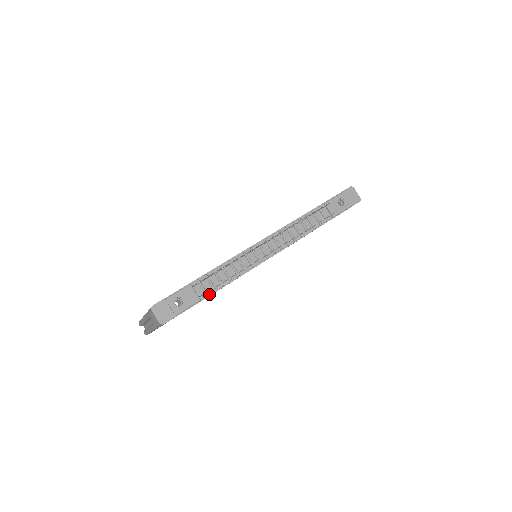
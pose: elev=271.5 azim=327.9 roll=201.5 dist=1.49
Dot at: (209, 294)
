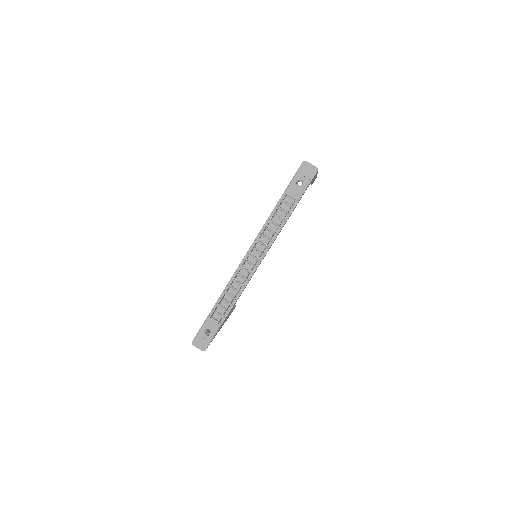
Dot at: (226, 316)
